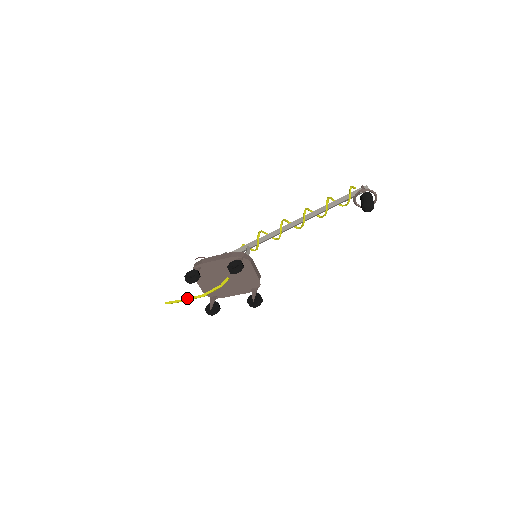
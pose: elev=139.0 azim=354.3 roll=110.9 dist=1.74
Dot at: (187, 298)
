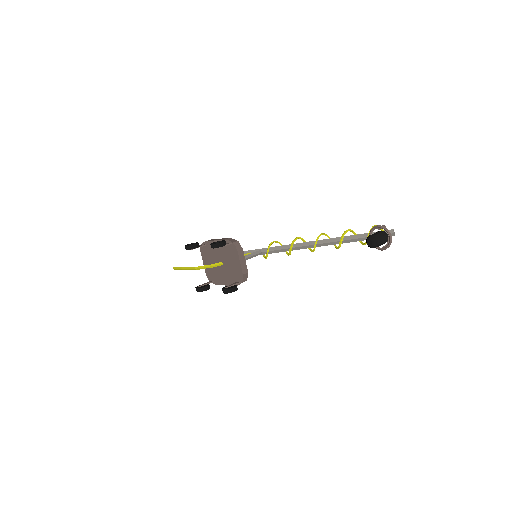
Dot at: (186, 267)
